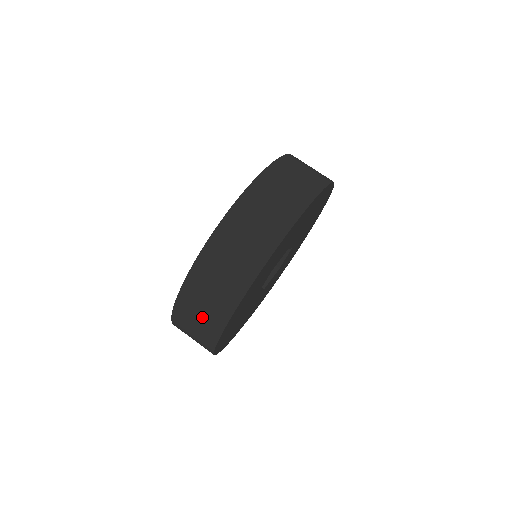
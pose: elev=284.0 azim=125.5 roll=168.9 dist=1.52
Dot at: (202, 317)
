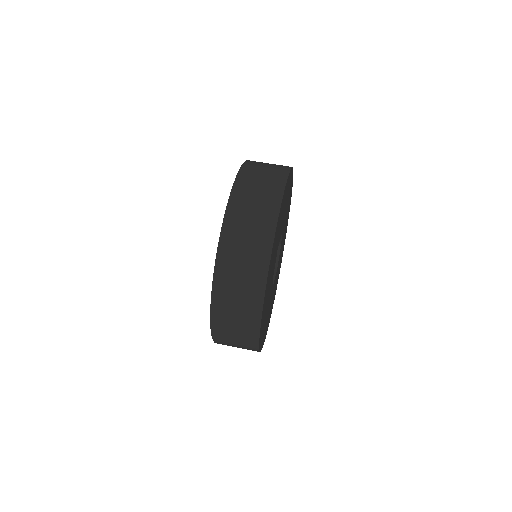
Dot at: (243, 280)
